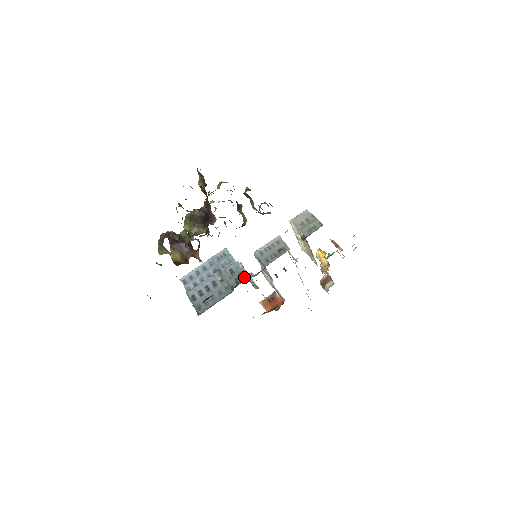
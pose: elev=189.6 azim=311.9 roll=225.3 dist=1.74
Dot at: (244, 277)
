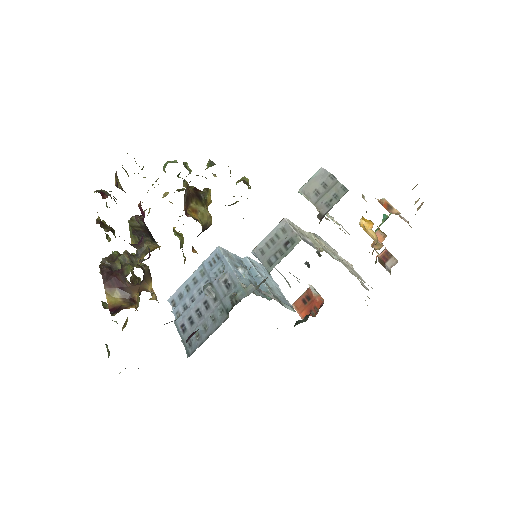
Dot at: (241, 293)
